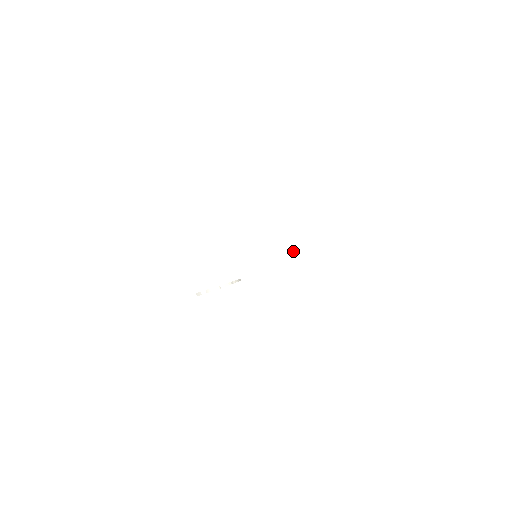
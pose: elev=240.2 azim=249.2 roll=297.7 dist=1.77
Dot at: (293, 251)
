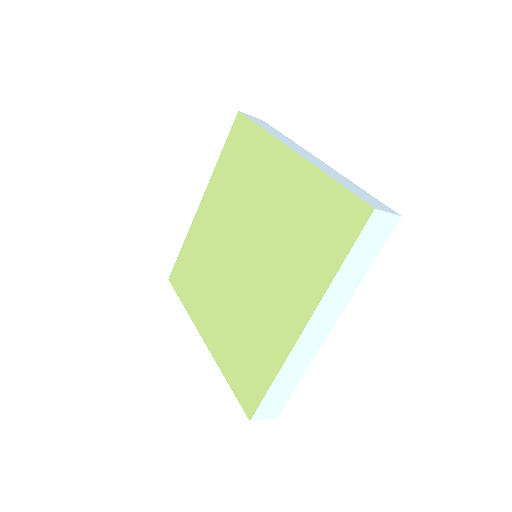
Dot at: (358, 274)
